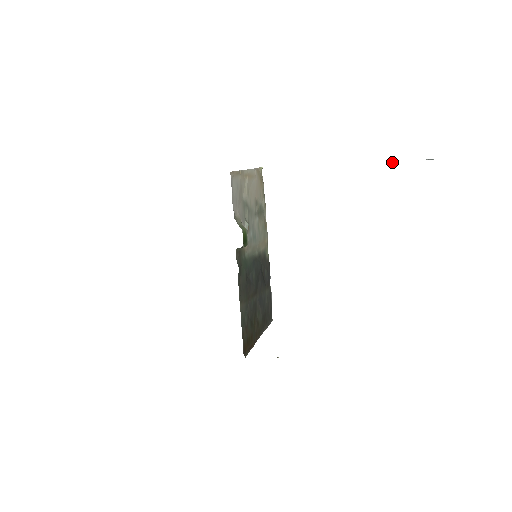
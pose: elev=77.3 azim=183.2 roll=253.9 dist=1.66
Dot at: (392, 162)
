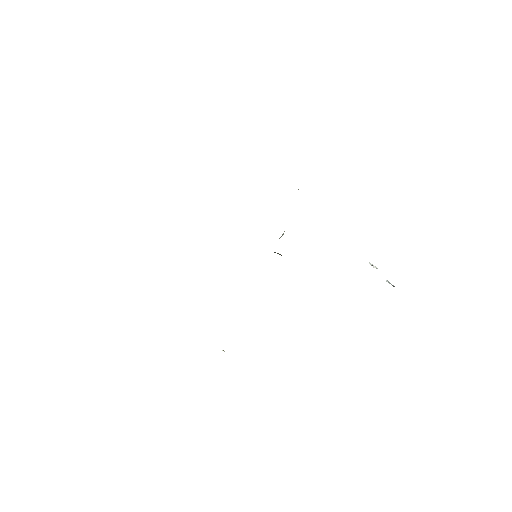
Dot at: (374, 267)
